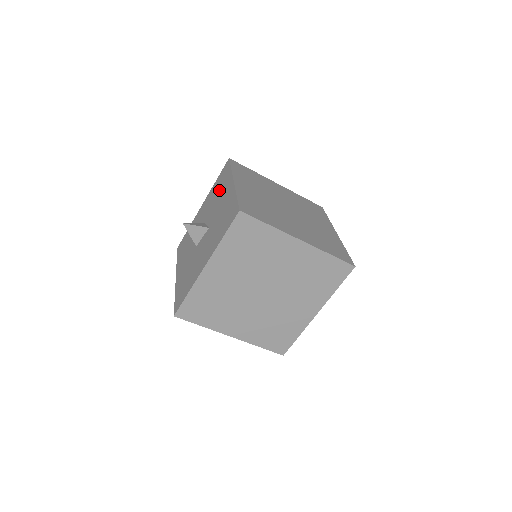
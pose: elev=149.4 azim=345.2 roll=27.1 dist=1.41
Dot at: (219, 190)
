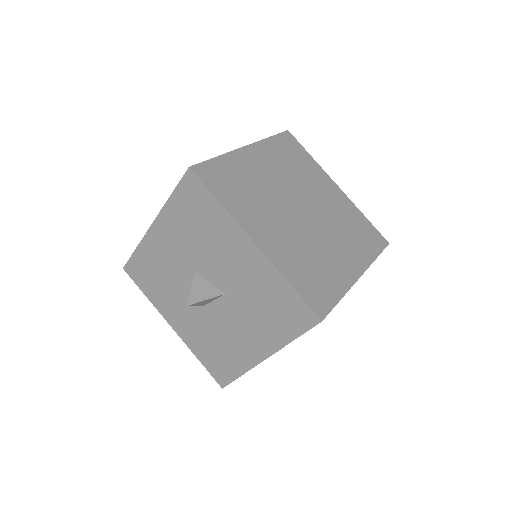
Dot at: (206, 231)
